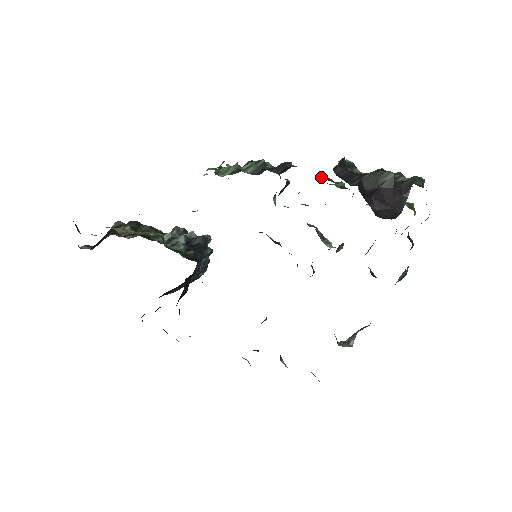
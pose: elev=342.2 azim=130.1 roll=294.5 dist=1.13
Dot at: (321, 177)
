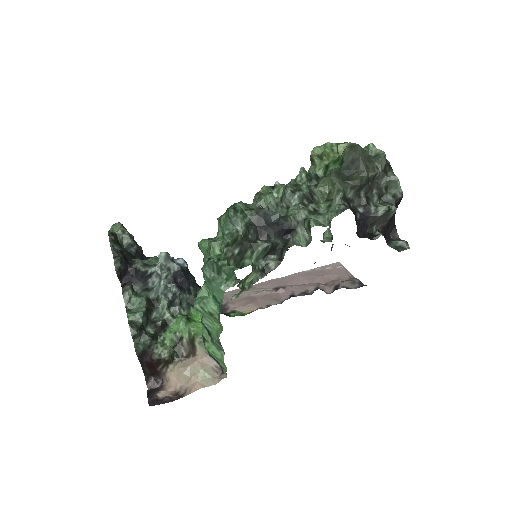
Dot at: (305, 200)
